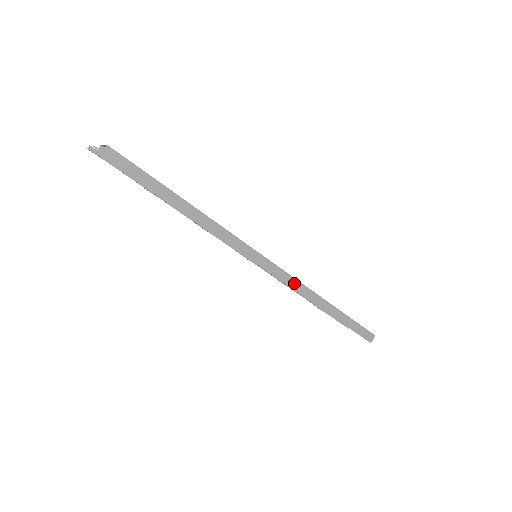
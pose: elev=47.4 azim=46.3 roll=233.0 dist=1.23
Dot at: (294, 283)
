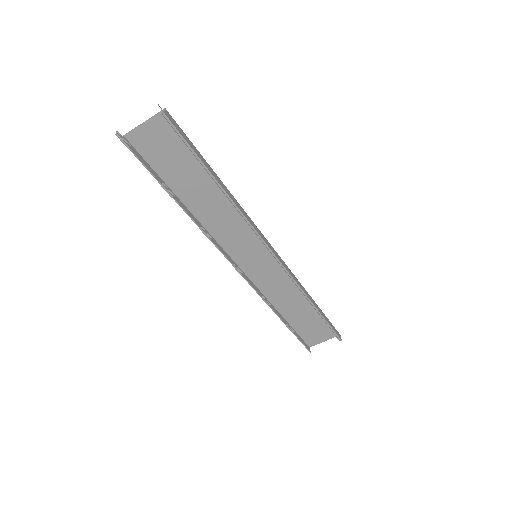
Dot at: (292, 274)
